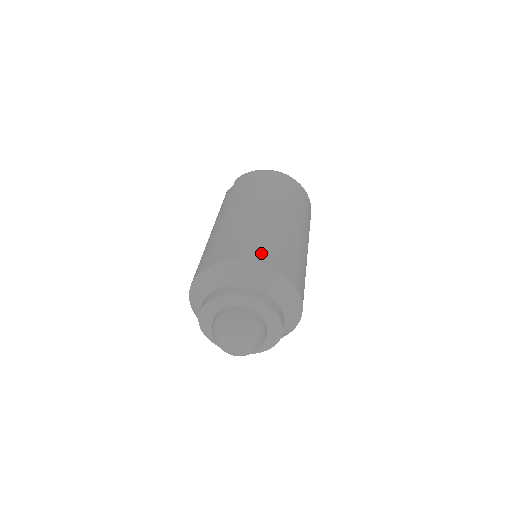
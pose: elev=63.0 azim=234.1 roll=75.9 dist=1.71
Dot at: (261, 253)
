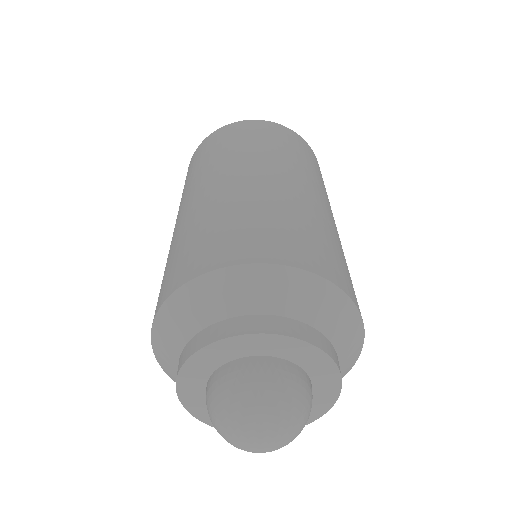
Dot at: (199, 257)
